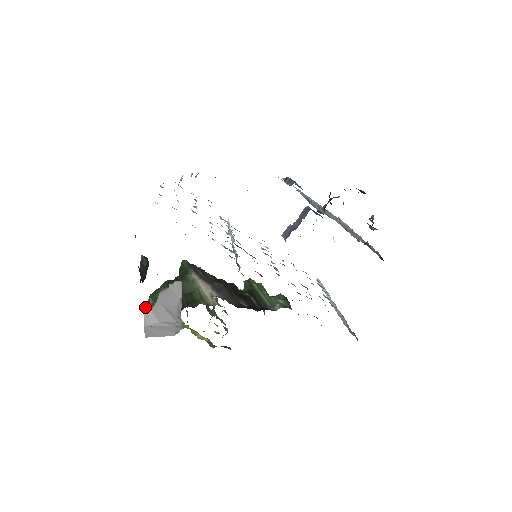
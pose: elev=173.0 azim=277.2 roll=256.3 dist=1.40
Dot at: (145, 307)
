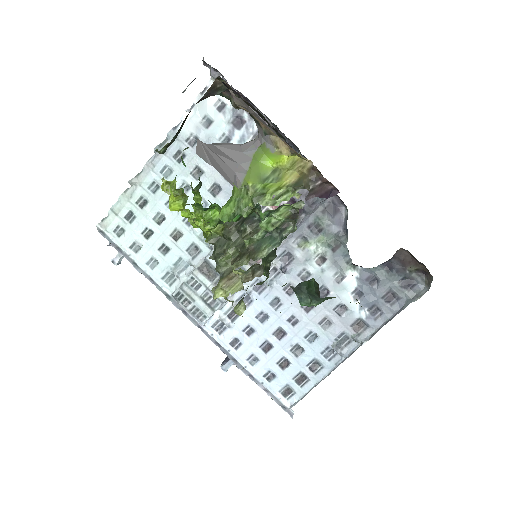
Dot at: occluded
